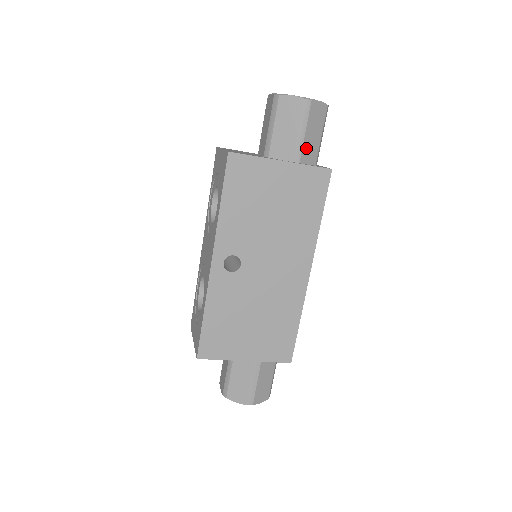
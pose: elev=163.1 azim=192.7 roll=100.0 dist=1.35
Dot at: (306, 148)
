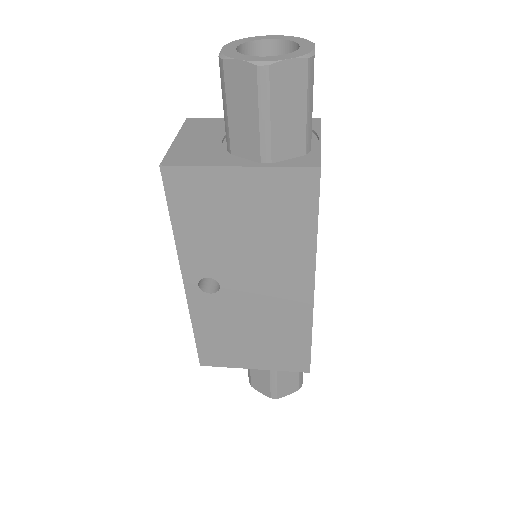
Dot at: (279, 137)
